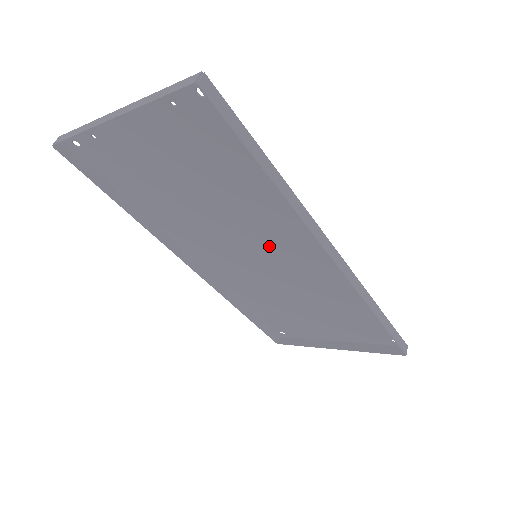
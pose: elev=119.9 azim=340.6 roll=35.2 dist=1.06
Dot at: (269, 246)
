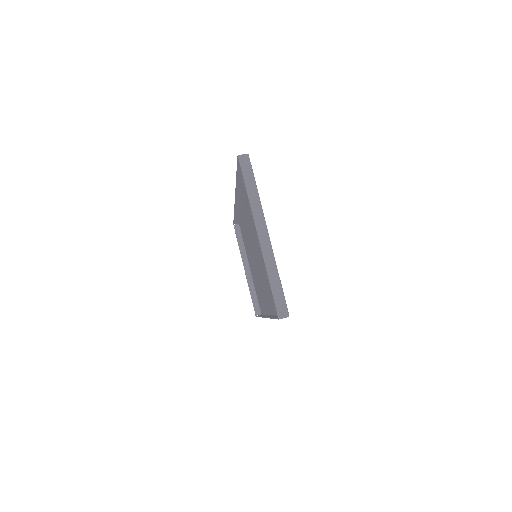
Dot at: (261, 272)
